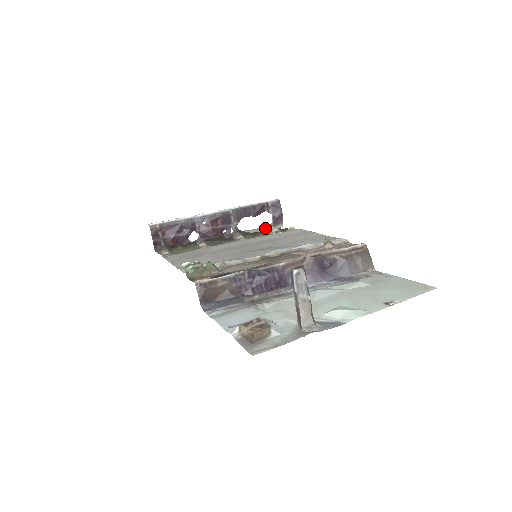
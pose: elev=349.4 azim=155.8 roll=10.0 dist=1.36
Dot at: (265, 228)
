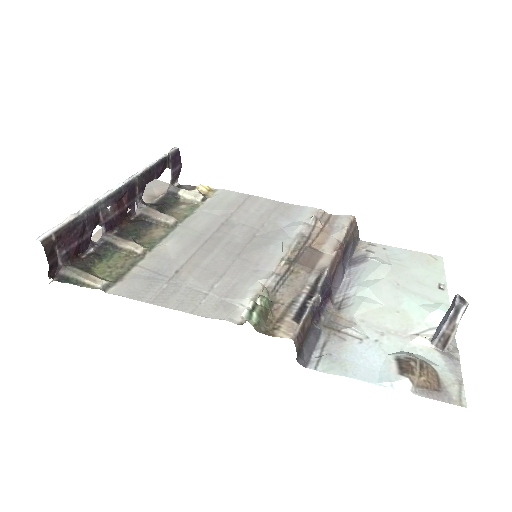
Dot at: (150, 186)
